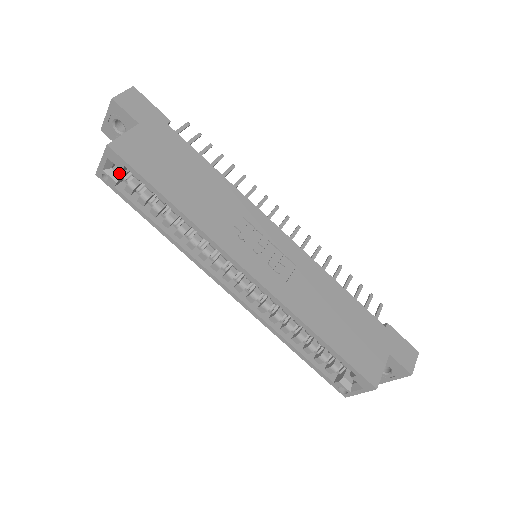
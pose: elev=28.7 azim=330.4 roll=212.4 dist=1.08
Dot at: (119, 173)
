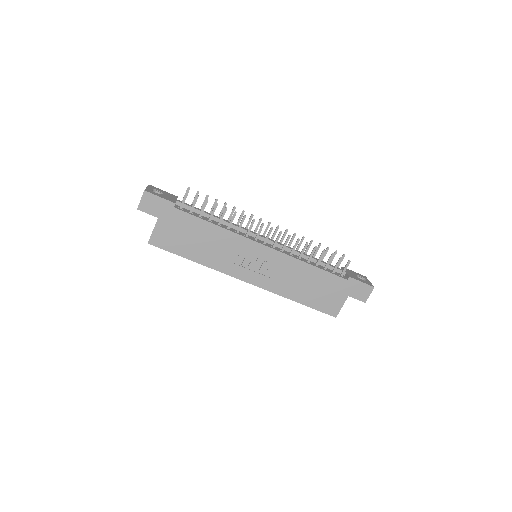
Dot at: occluded
